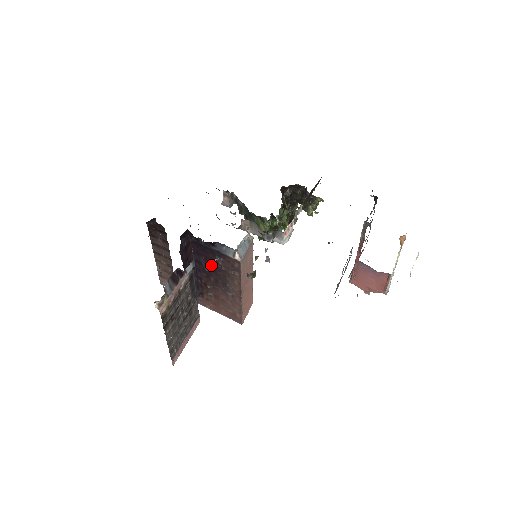
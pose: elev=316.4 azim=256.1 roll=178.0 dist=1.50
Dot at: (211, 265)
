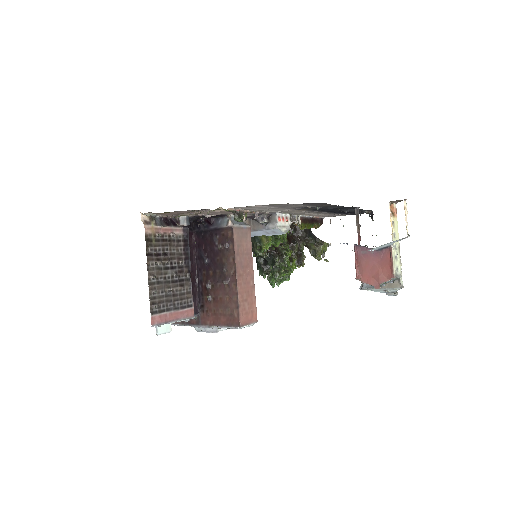
Dot at: (210, 253)
